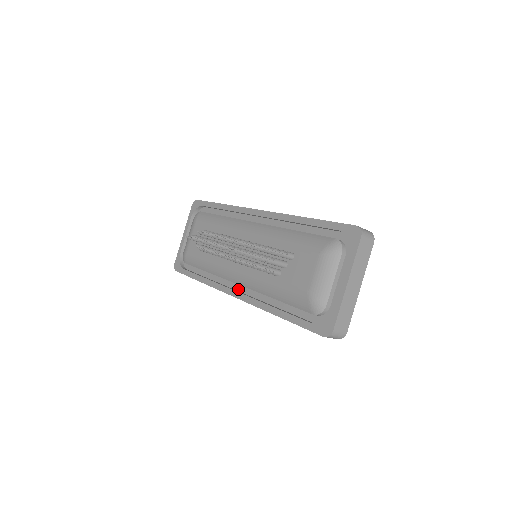
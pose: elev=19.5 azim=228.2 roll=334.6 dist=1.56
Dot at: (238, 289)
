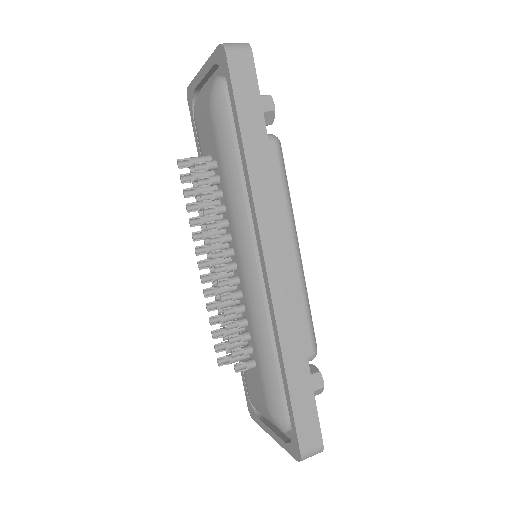
Dot at: occluded
